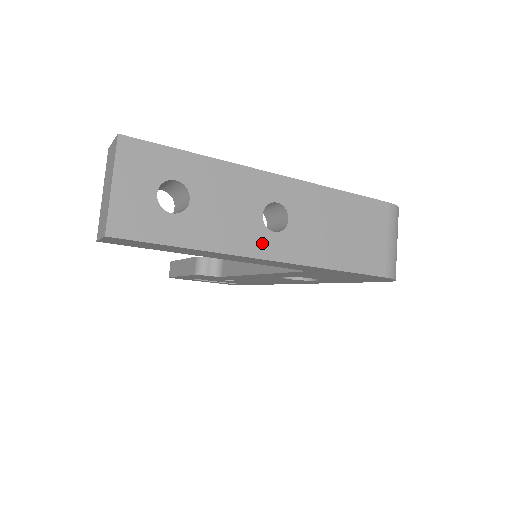
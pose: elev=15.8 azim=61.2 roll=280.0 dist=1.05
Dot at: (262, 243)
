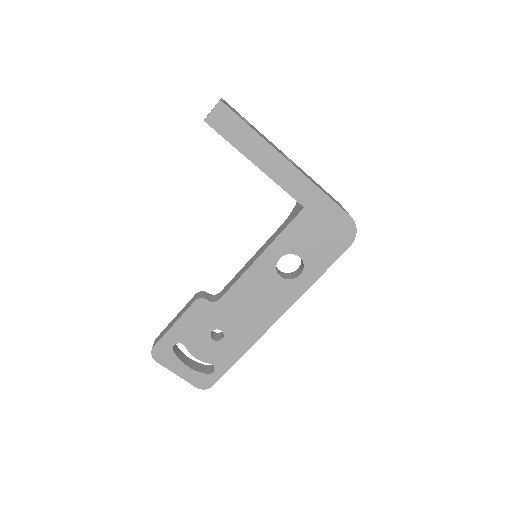
Dot at: (284, 156)
